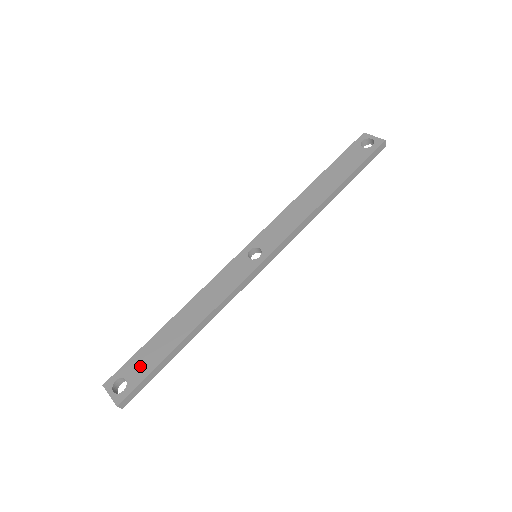
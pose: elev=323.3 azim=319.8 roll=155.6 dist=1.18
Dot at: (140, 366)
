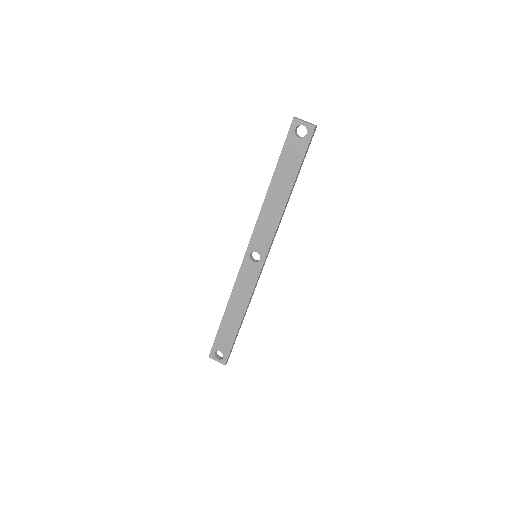
Dot at: (224, 343)
